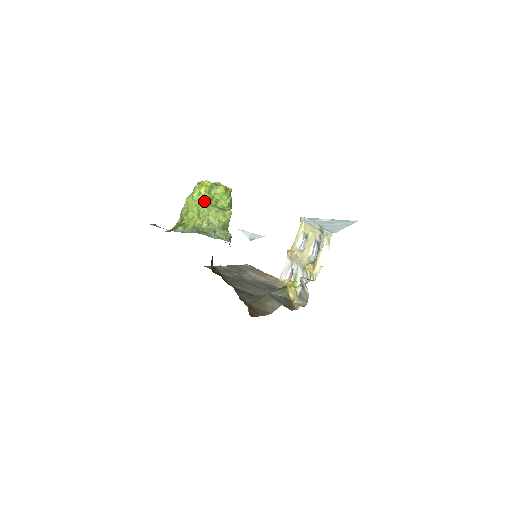
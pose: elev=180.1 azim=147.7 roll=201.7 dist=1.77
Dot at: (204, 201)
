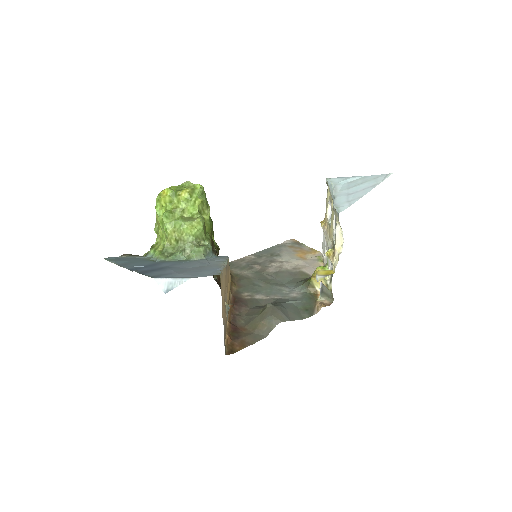
Dot at: (164, 217)
